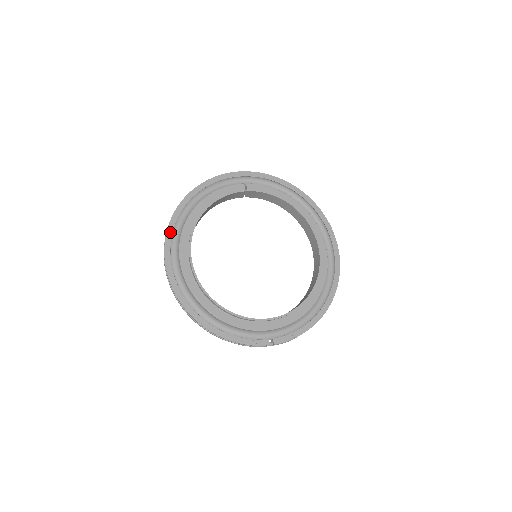
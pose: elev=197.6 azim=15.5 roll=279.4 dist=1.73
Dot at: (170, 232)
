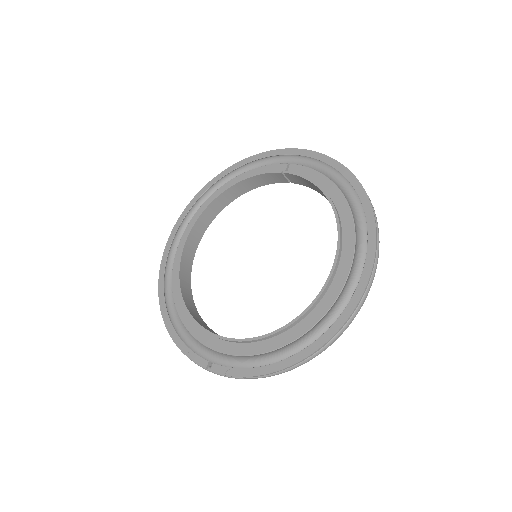
Dot at: (189, 207)
